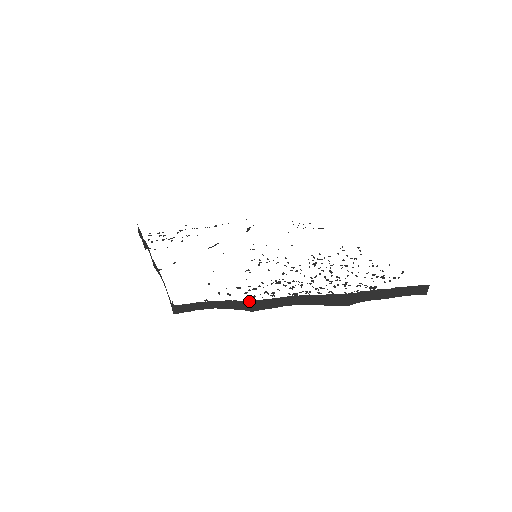
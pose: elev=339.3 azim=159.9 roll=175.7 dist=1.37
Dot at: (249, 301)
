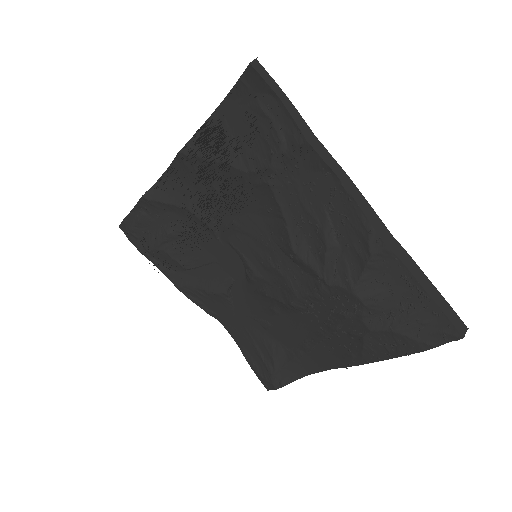
Dot at: (311, 131)
